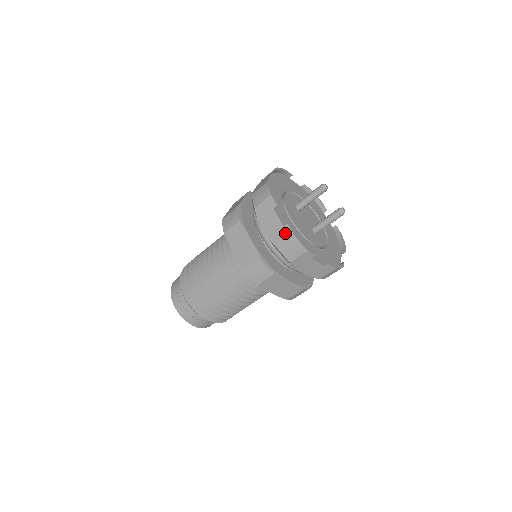
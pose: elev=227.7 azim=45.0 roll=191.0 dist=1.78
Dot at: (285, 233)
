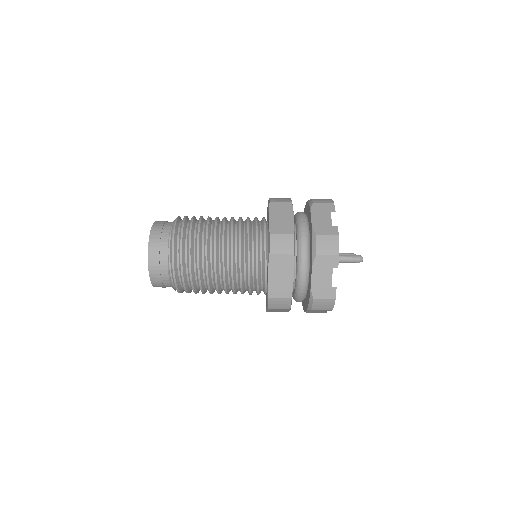
Dot at: occluded
